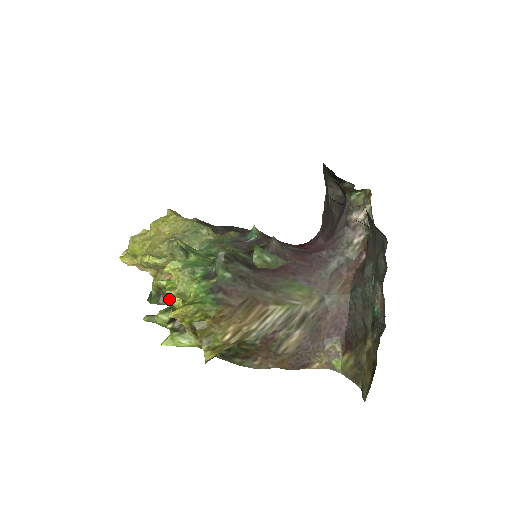
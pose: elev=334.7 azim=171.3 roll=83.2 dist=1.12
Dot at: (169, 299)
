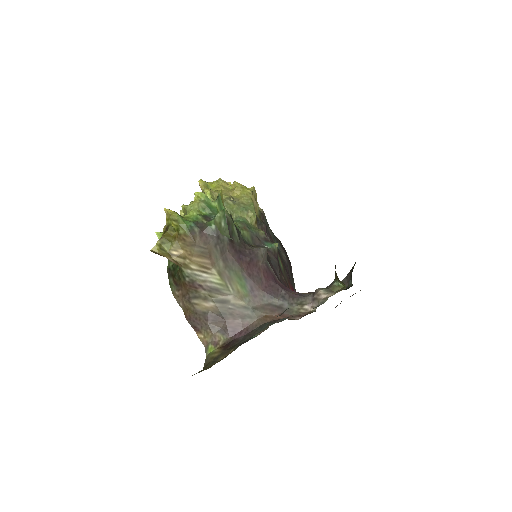
Dot at: (182, 210)
